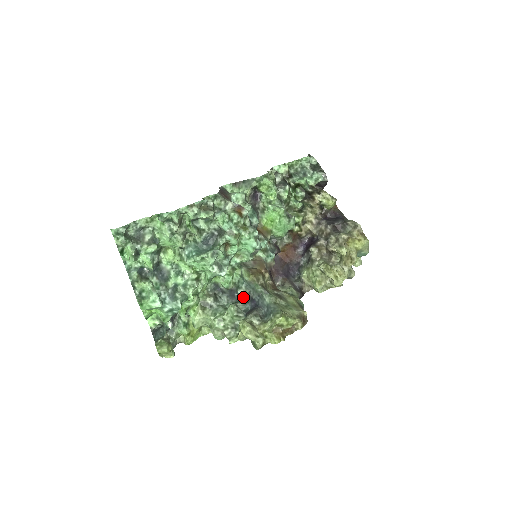
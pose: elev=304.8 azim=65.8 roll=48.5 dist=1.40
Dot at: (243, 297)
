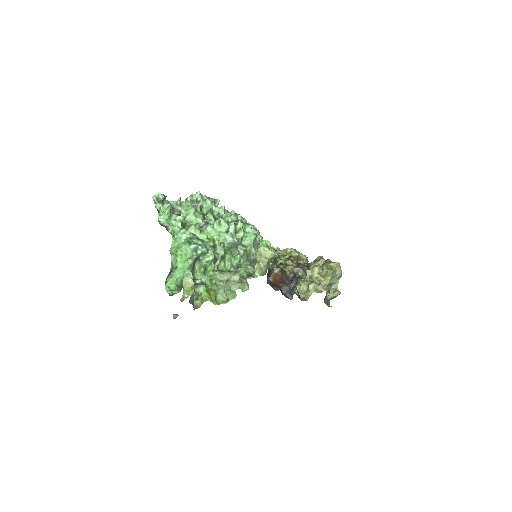
Dot at: occluded
